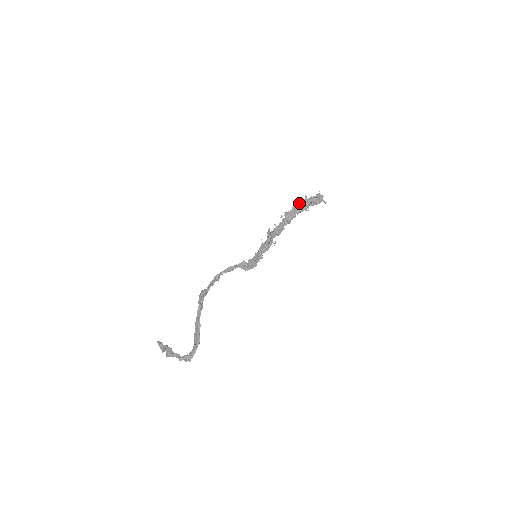
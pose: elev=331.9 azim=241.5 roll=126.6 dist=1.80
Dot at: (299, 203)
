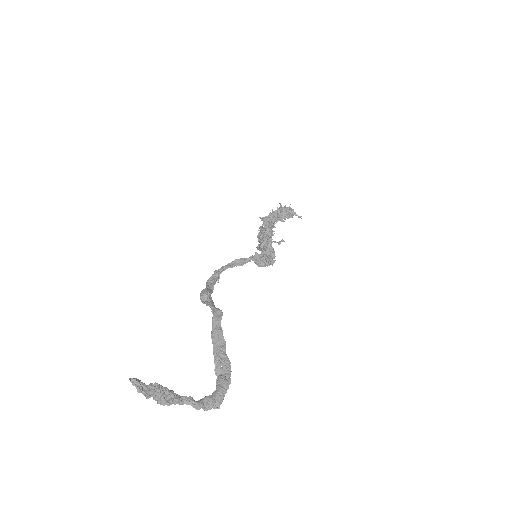
Dot at: (276, 210)
